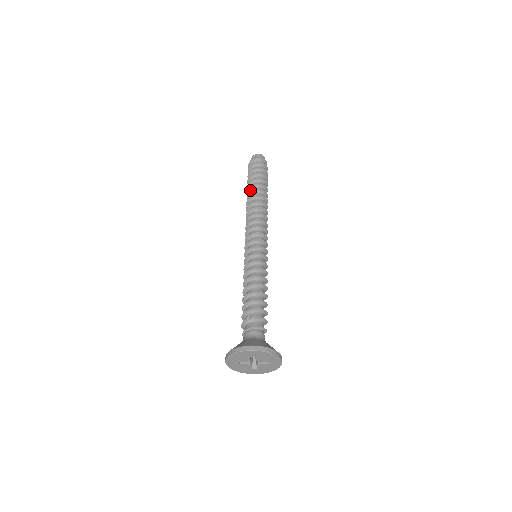
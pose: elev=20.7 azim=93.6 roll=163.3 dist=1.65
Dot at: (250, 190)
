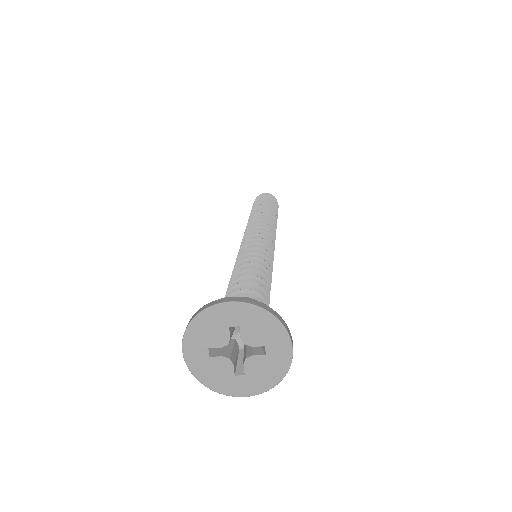
Dot at: occluded
